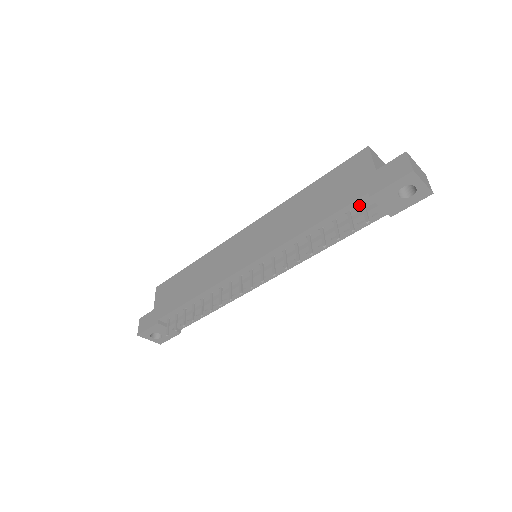
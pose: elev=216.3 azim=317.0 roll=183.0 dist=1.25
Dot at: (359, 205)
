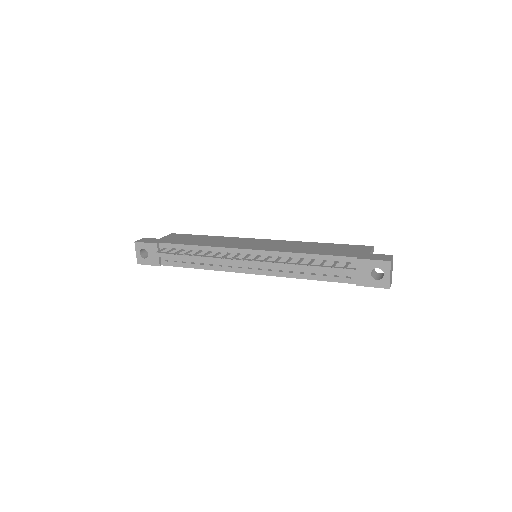
Dot at: (346, 262)
